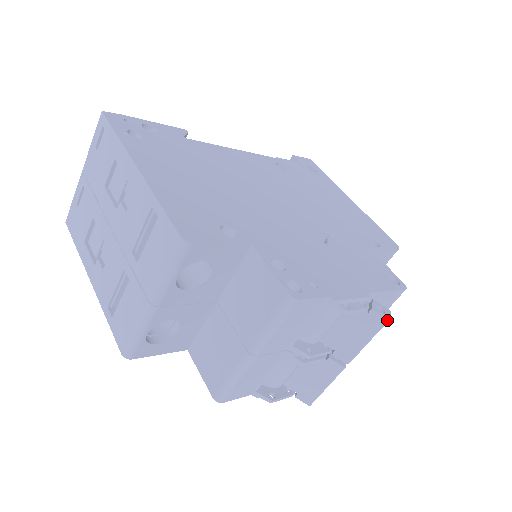
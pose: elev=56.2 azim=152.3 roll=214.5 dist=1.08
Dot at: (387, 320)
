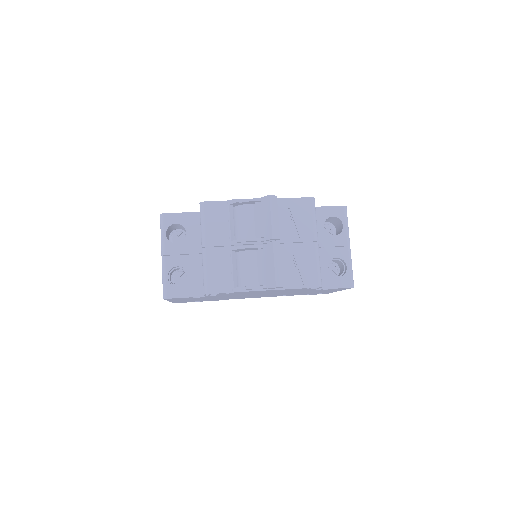
Dot at: (270, 196)
